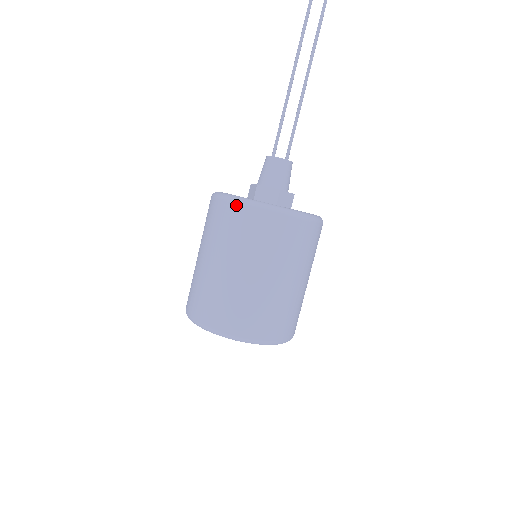
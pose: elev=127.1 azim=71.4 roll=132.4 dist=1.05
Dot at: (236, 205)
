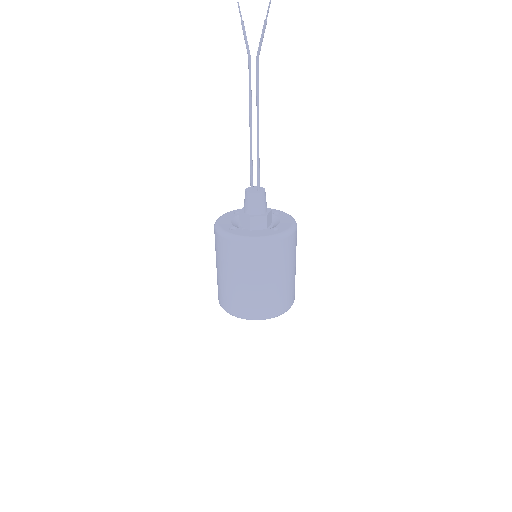
Dot at: (216, 233)
